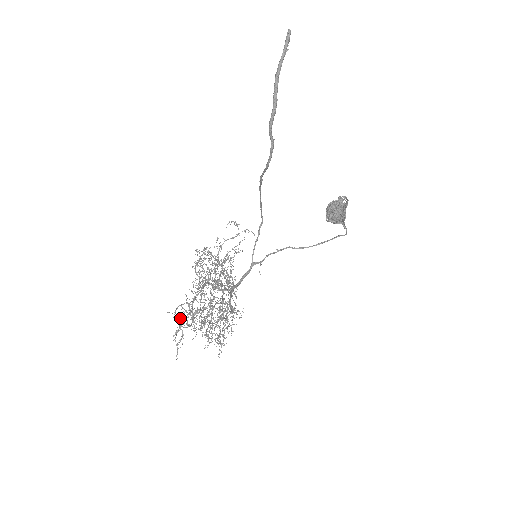
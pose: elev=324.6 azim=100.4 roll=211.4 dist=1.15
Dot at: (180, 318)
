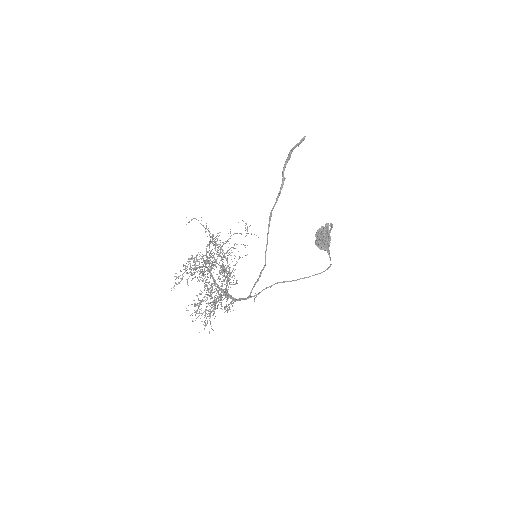
Dot at: occluded
